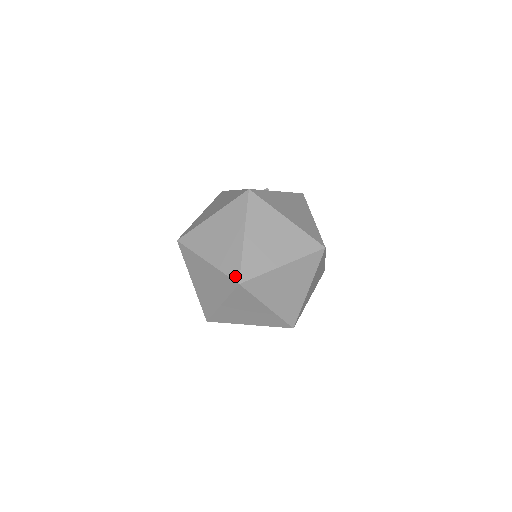
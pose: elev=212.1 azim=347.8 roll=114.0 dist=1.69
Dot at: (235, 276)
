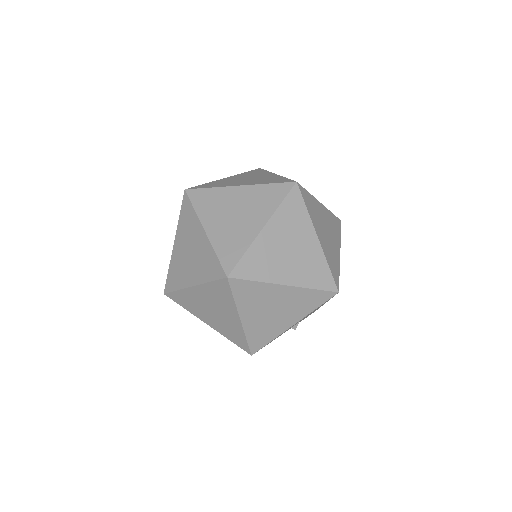
Dot at: (220, 274)
